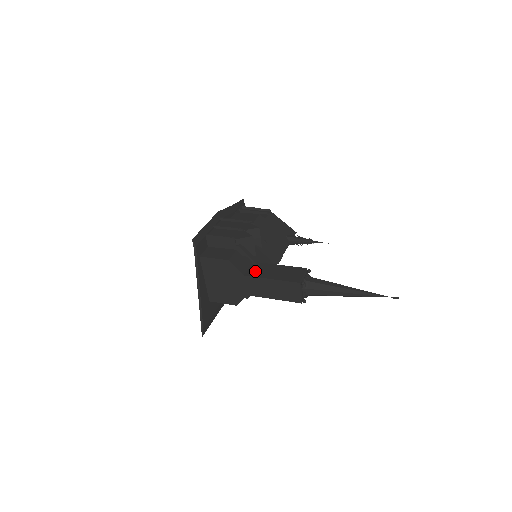
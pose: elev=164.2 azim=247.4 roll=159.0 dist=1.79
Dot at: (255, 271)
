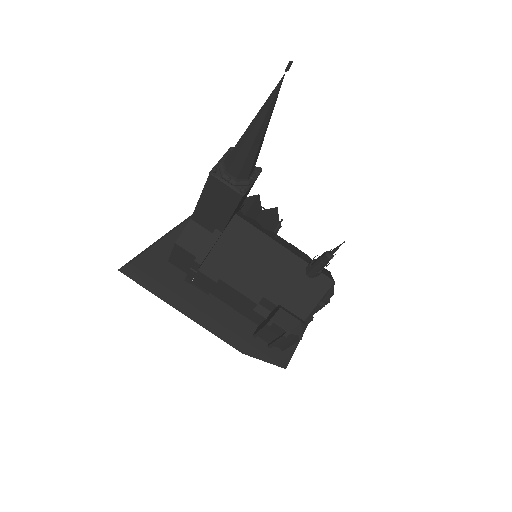
Dot at: occluded
